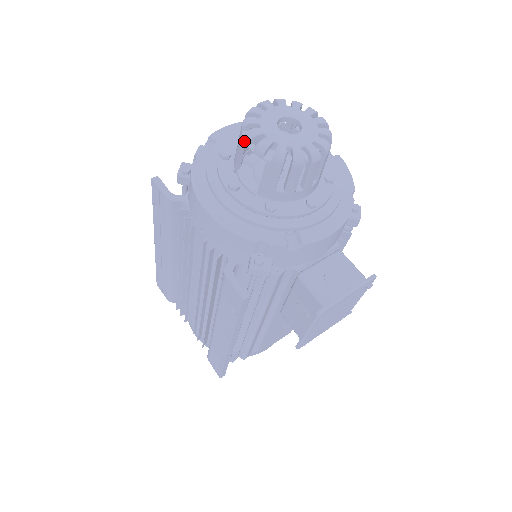
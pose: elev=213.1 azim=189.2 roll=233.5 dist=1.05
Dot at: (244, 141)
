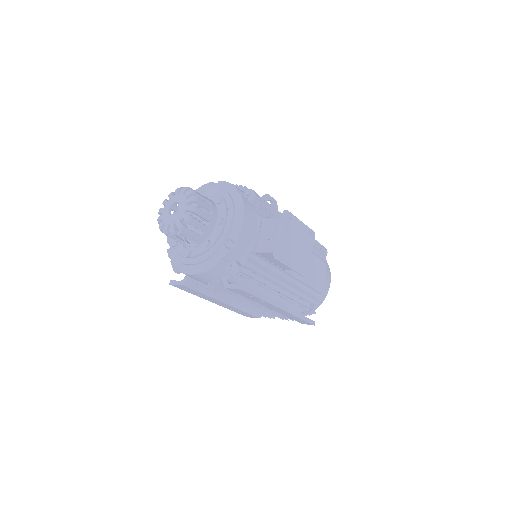
Dot at: occluded
